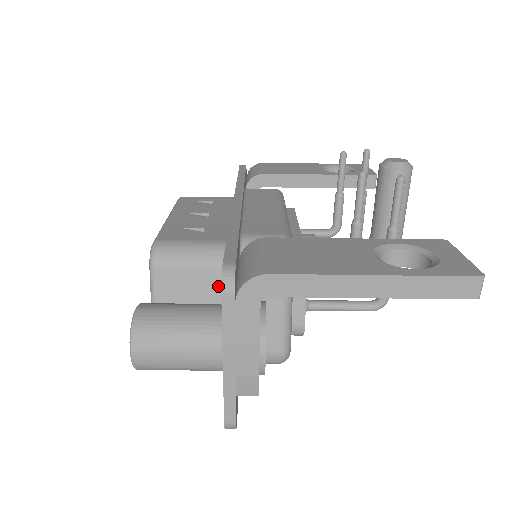
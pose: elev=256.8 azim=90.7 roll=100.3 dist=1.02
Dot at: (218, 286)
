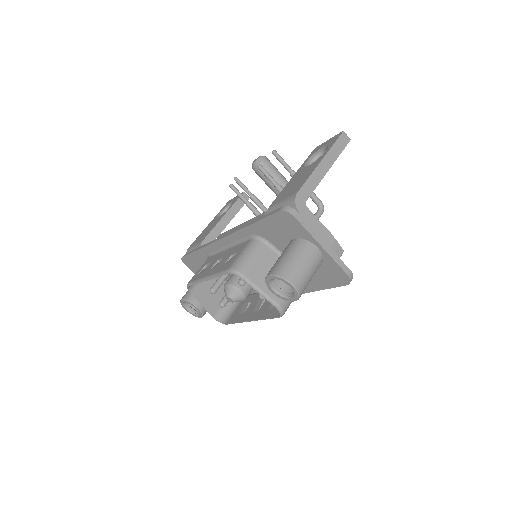
Dot at: (273, 254)
